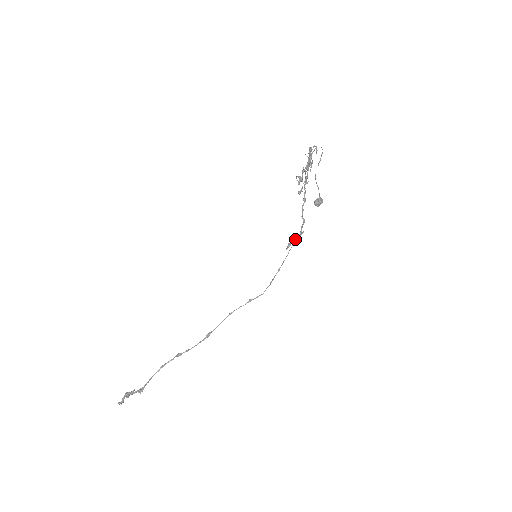
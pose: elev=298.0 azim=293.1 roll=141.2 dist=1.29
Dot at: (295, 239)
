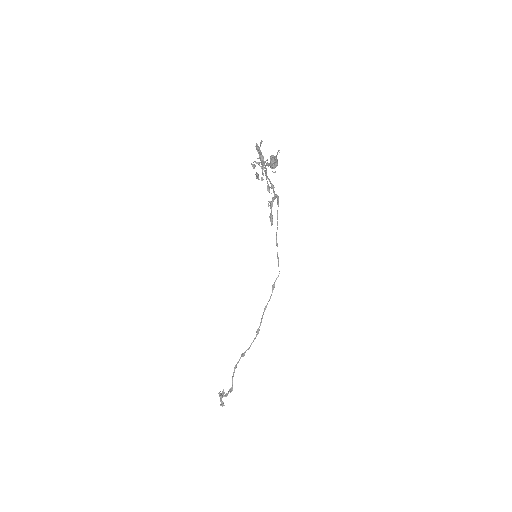
Dot at: (271, 207)
